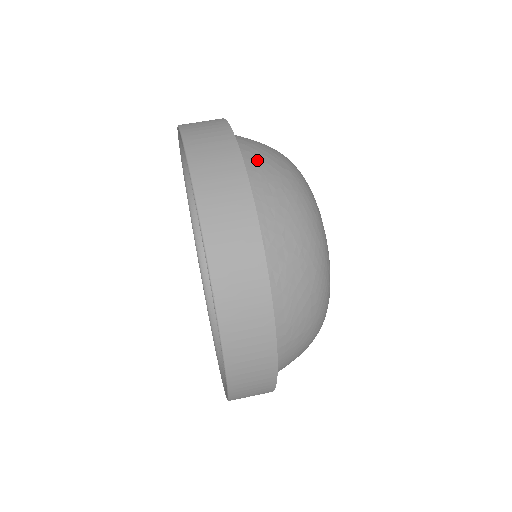
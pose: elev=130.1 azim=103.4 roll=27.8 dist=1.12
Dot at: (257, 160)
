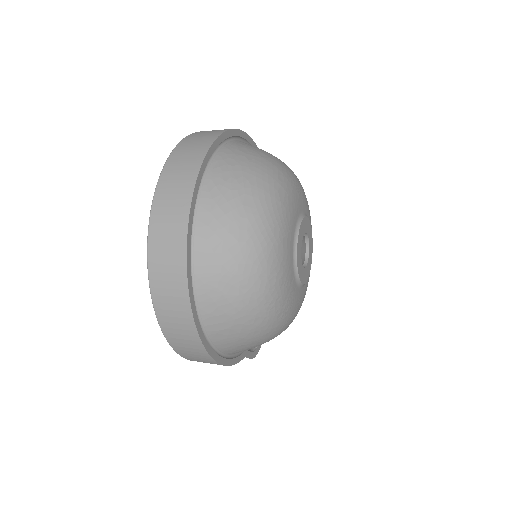
Dot at: (251, 146)
